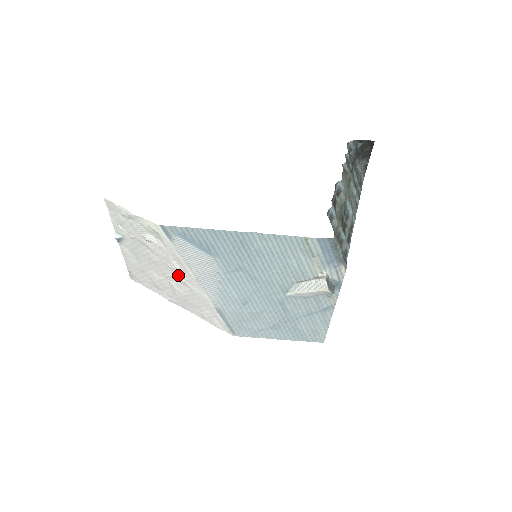
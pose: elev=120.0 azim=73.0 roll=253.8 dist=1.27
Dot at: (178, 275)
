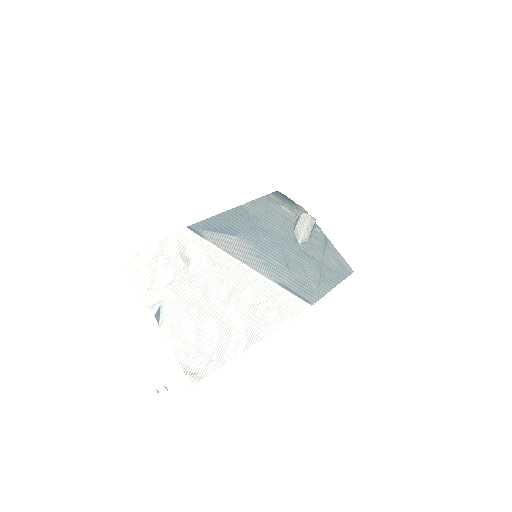
Dot at: (230, 282)
